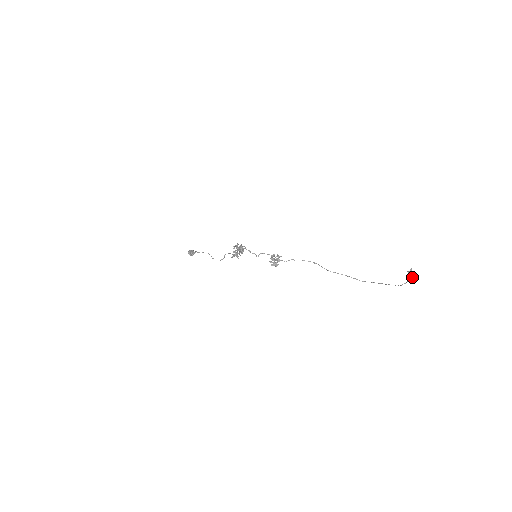
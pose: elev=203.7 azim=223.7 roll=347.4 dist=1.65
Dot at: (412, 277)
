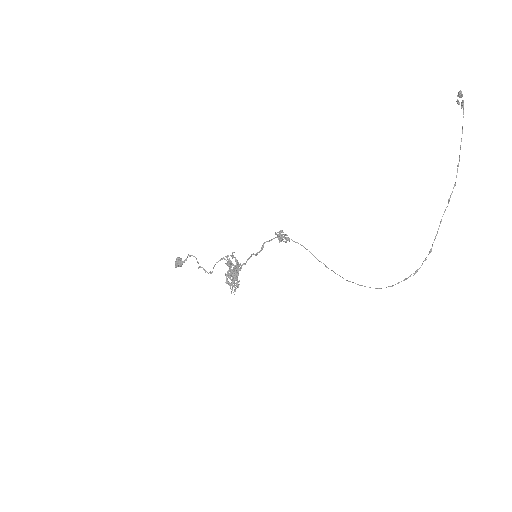
Dot at: (463, 114)
